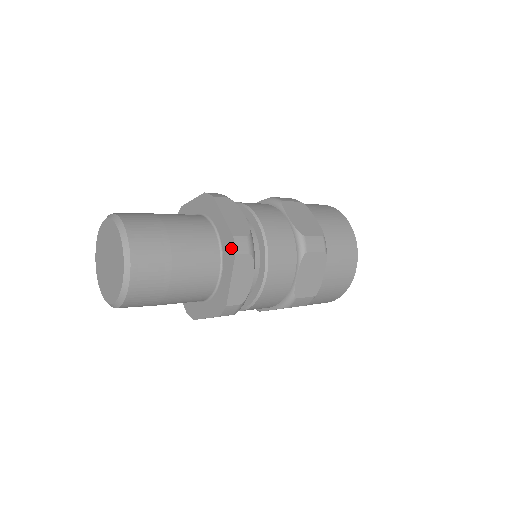
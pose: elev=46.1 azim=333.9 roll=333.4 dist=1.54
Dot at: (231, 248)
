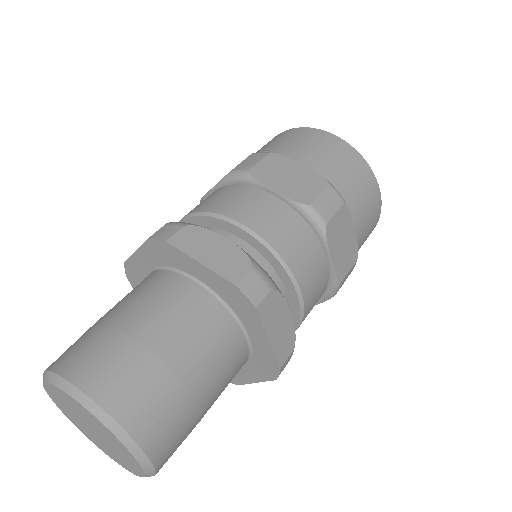
Dot at: (271, 371)
